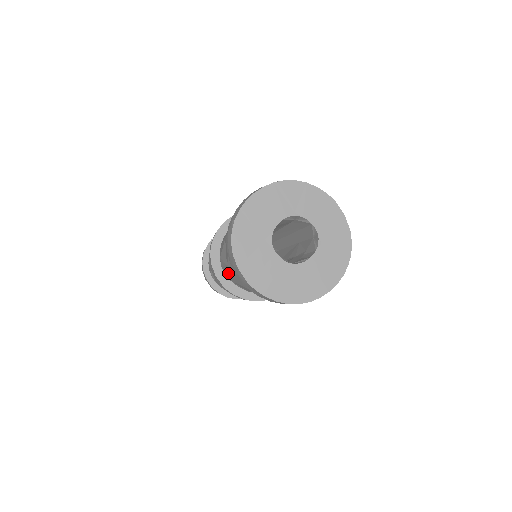
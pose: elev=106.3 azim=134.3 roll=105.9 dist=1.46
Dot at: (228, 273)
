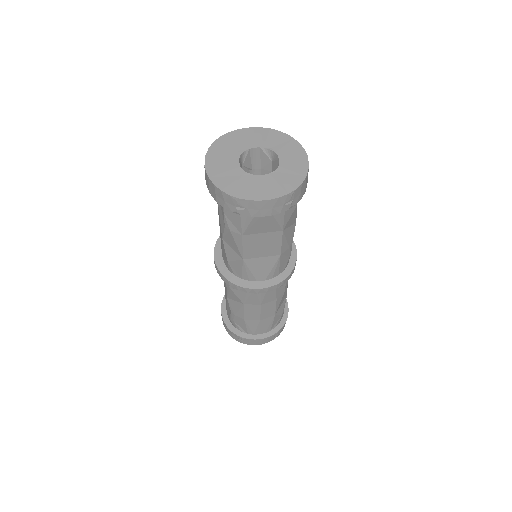
Dot at: occluded
